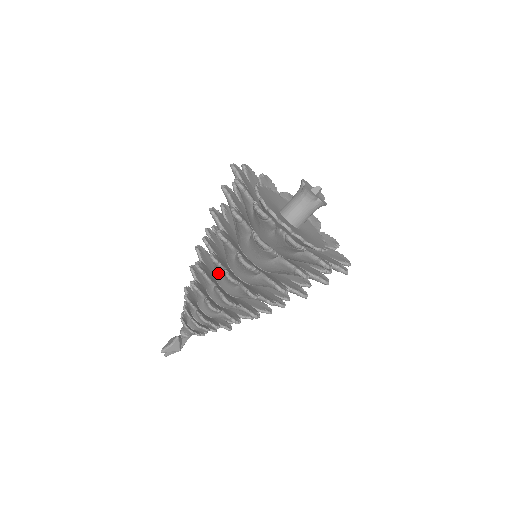
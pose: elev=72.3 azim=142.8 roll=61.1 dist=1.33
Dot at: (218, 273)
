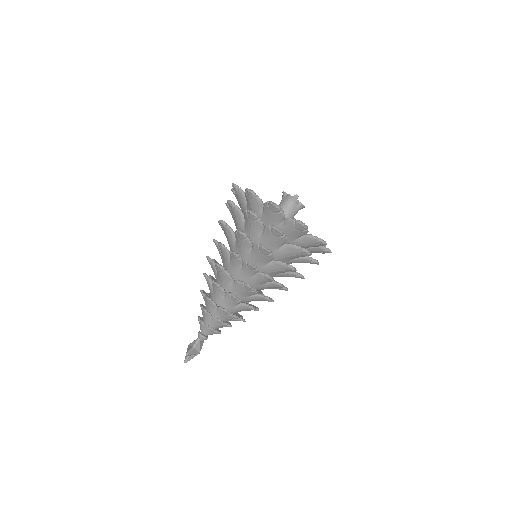
Dot at: (234, 270)
